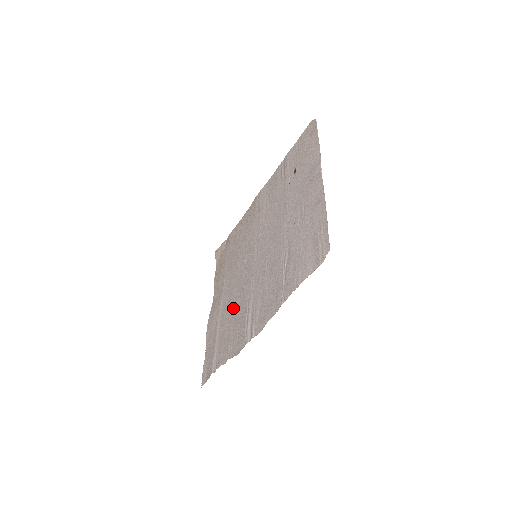
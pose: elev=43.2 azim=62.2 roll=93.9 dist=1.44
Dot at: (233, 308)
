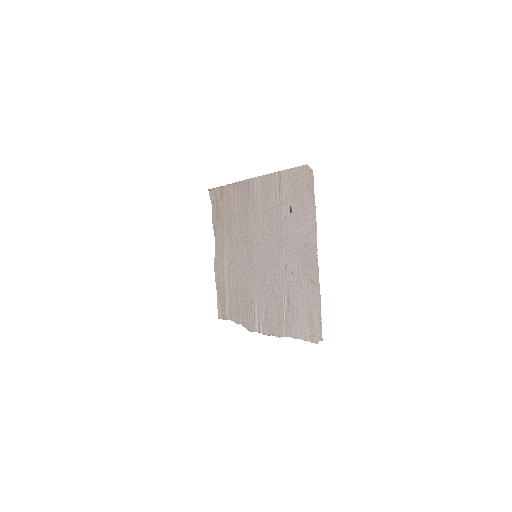
Dot at: (239, 282)
